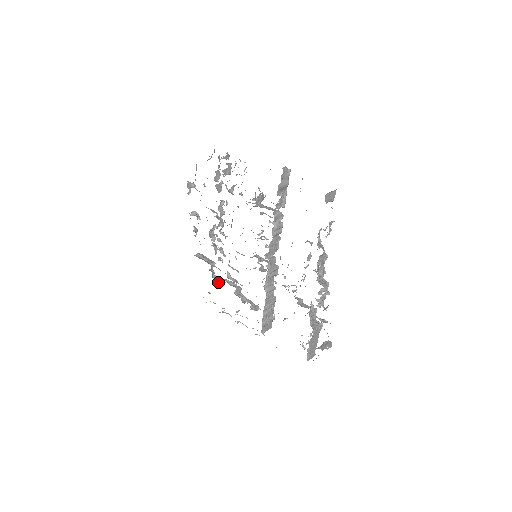
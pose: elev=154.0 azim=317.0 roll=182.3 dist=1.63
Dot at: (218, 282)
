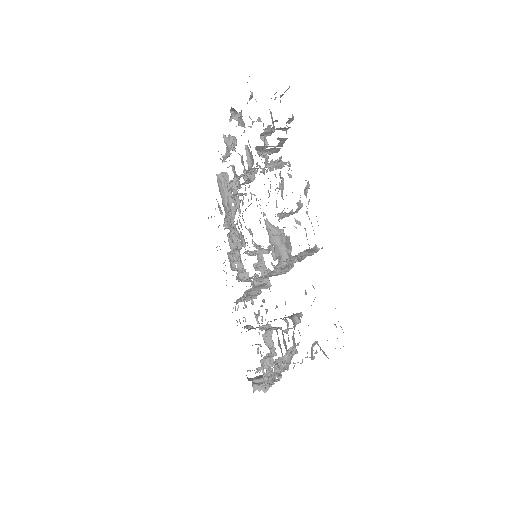
Dot at: (225, 221)
